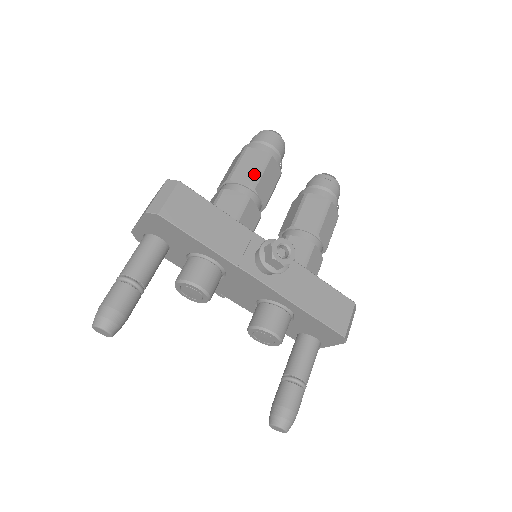
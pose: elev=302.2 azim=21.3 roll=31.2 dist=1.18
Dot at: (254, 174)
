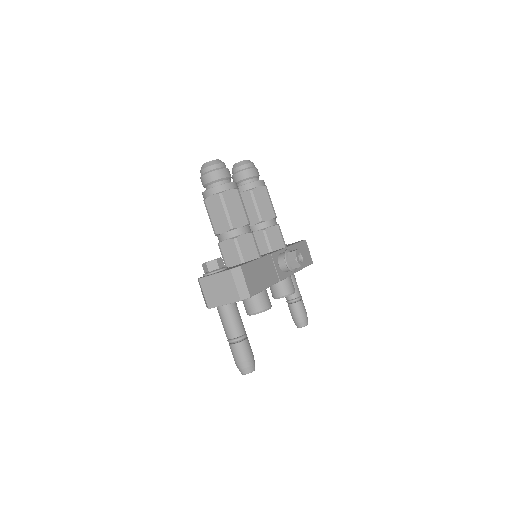
Dot at: (242, 213)
